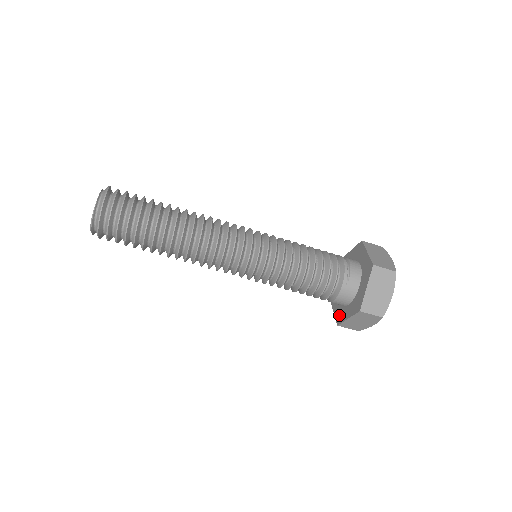
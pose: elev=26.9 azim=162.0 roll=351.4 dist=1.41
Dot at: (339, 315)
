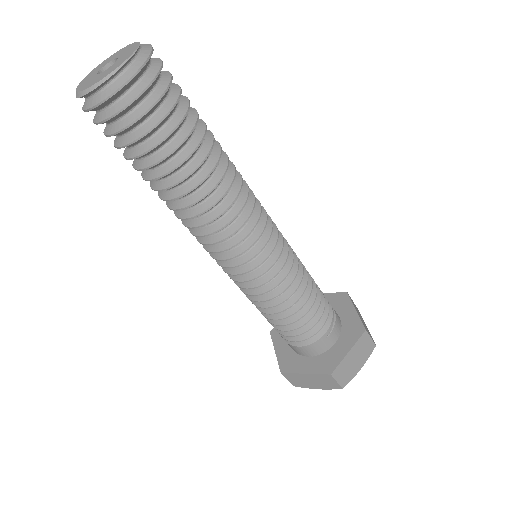
Dot at: (287, 361)
